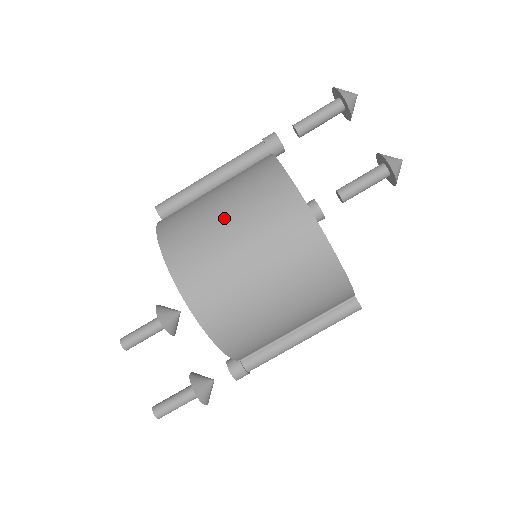
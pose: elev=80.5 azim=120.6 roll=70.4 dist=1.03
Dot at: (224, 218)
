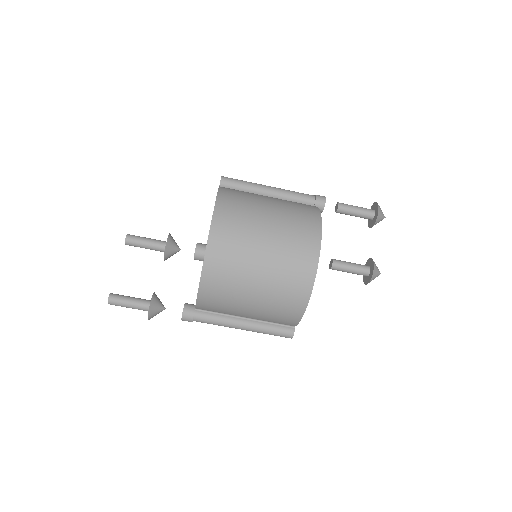
Dot at: (268, 216)
